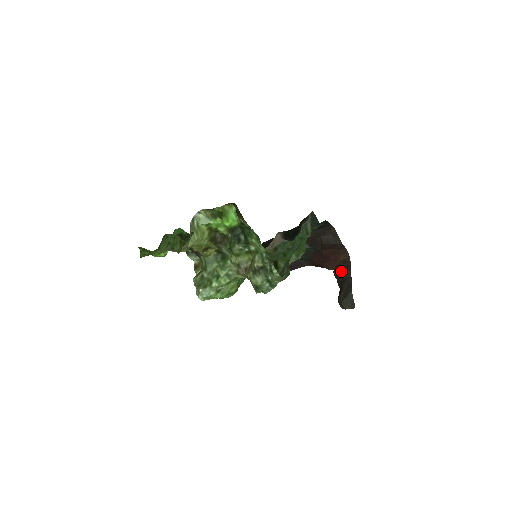
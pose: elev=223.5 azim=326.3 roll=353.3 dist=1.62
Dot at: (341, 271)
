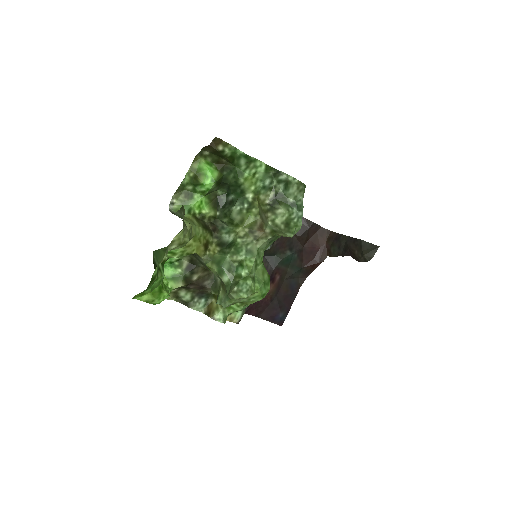
Dot at: (335, 246)
